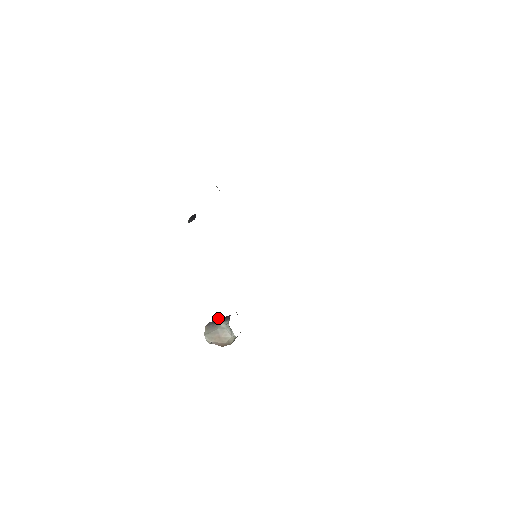
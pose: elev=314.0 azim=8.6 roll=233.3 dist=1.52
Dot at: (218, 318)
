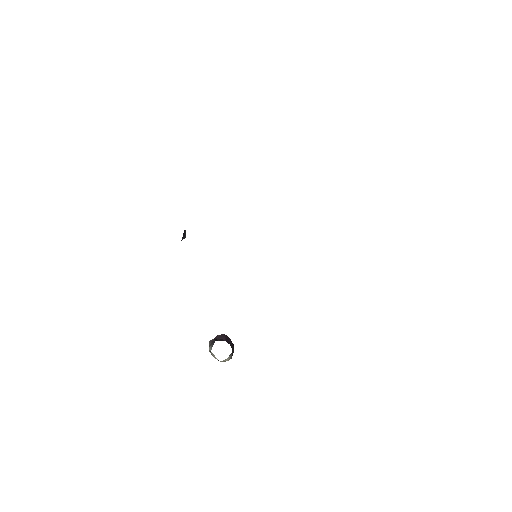
Dot at: (217, 335)
